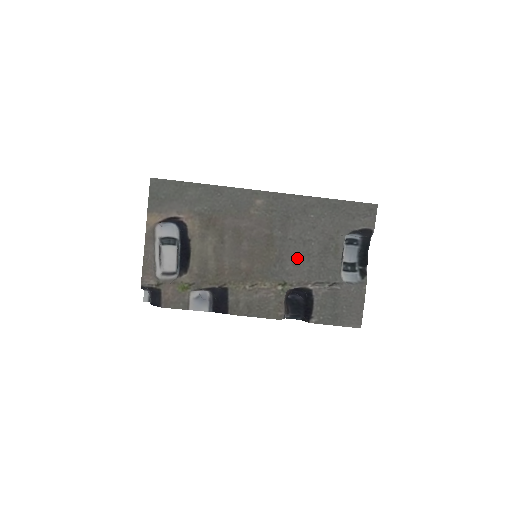
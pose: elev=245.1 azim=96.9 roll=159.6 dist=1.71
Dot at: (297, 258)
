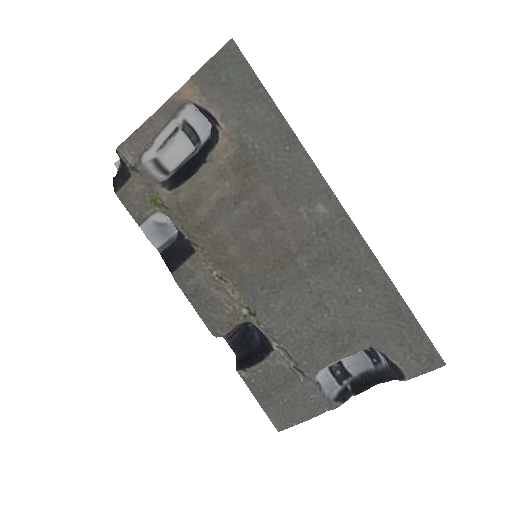
Dot at: (293, 308)
